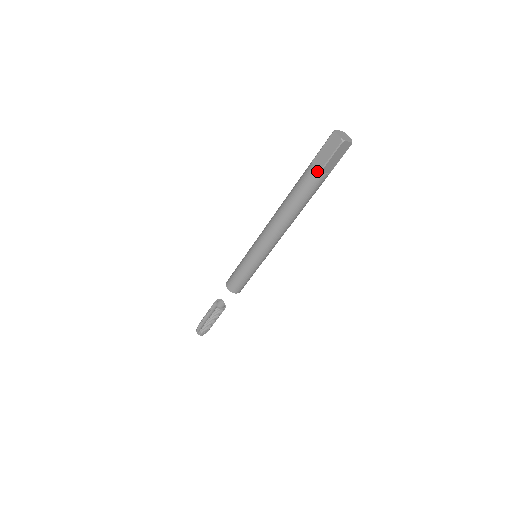
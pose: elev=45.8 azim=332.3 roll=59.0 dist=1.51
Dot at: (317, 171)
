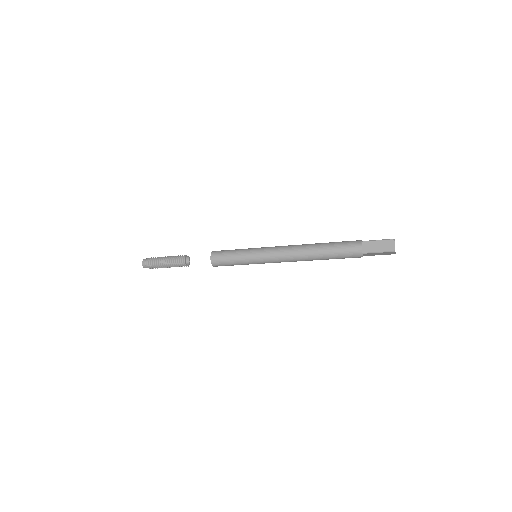
Dot at: occluded
